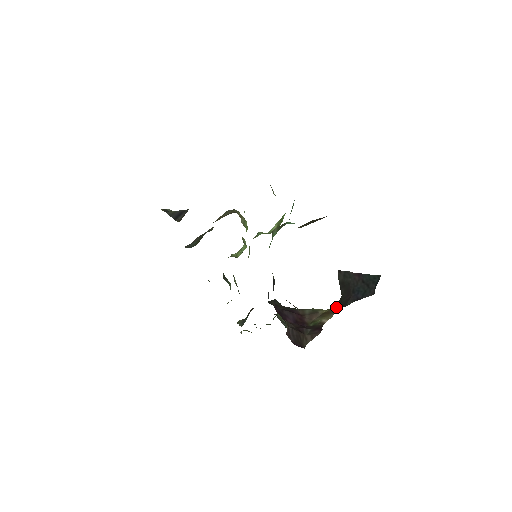
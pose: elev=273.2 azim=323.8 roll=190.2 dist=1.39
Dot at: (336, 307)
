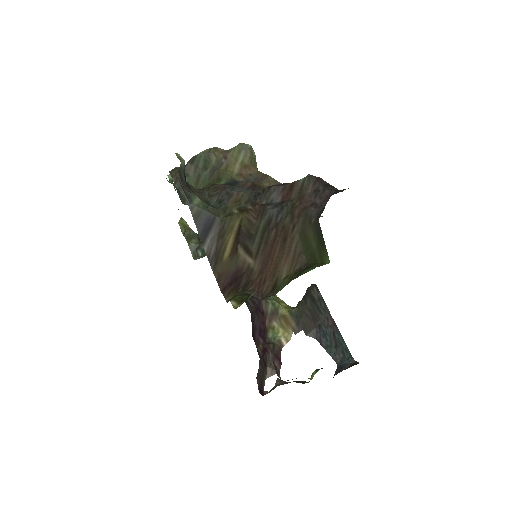
Dot at: (295, 316)
